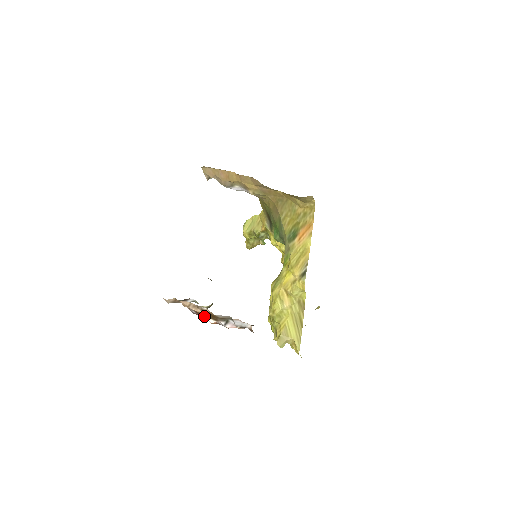
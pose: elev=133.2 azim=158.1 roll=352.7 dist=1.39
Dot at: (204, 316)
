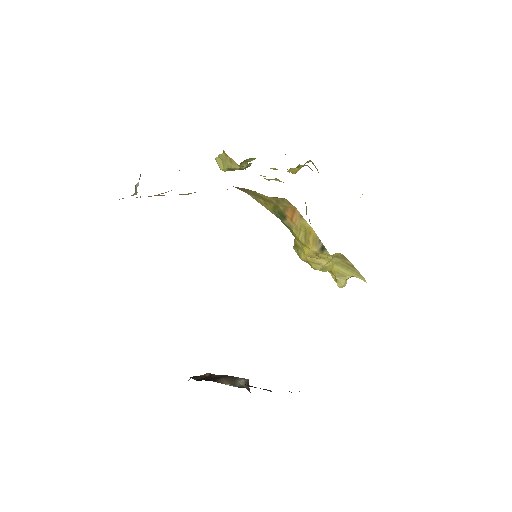
Dot at: occluded
